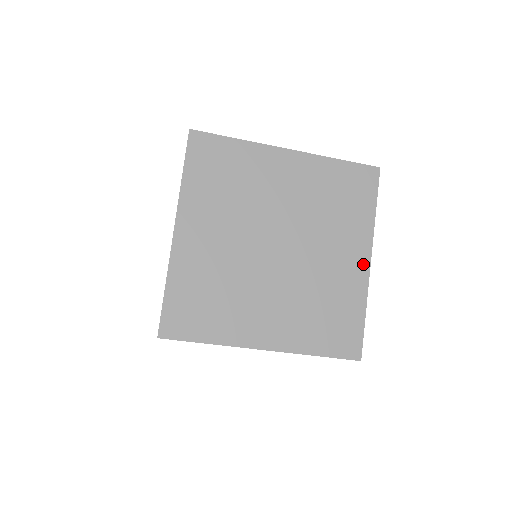
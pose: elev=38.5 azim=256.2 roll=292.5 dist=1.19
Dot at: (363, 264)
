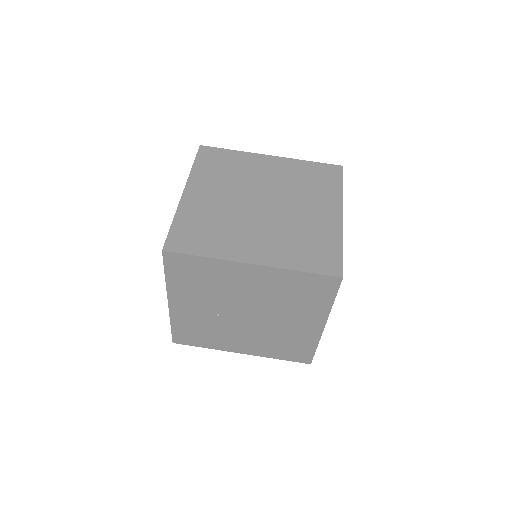
Dot at: (336, 216)
